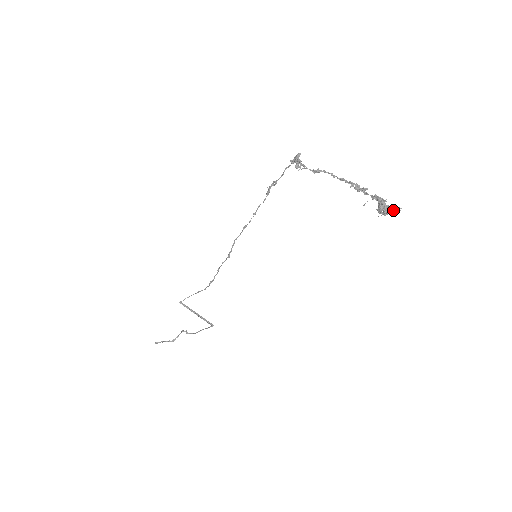
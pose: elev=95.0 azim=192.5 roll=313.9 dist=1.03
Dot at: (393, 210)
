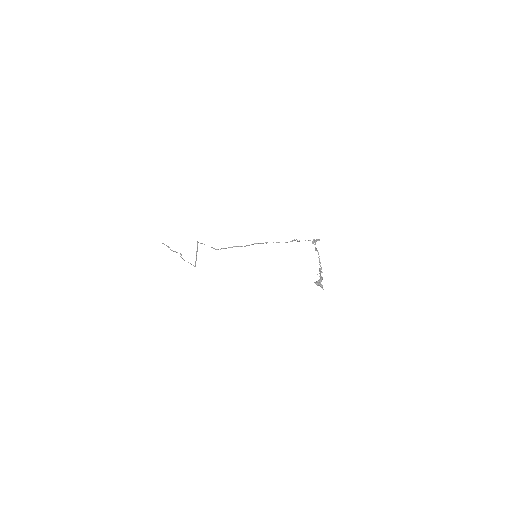
Dot at: (321, 286)
